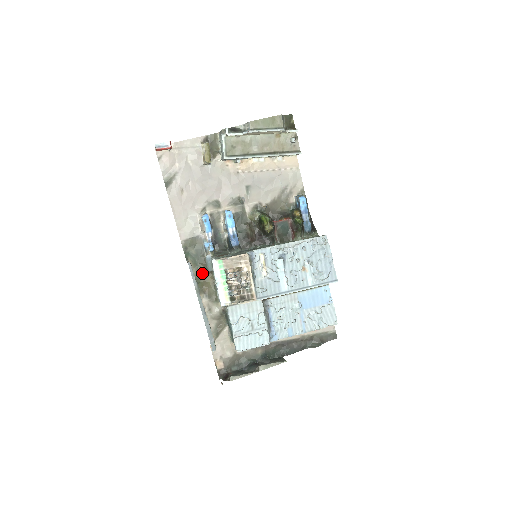
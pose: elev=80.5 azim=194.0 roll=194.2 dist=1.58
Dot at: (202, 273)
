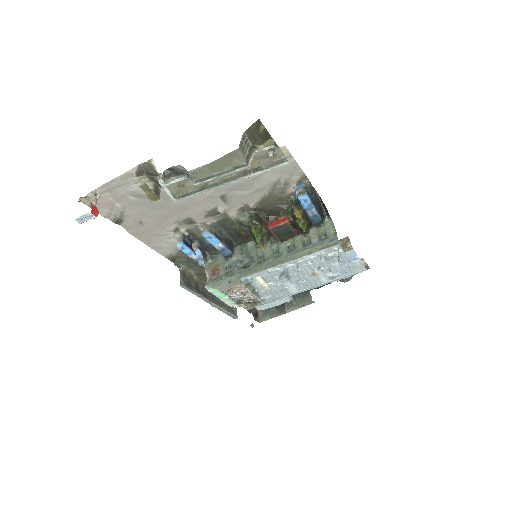
Dot at: (201, 269)
